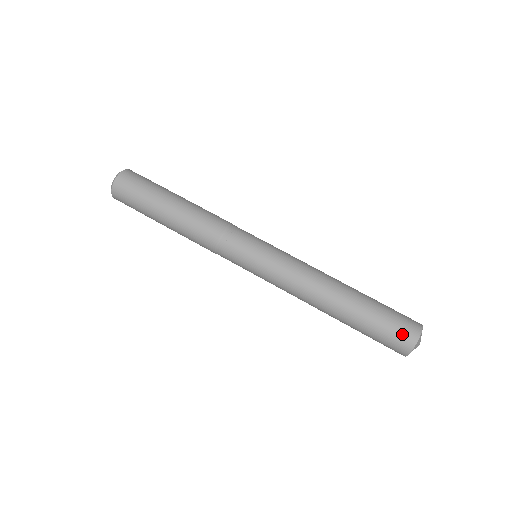
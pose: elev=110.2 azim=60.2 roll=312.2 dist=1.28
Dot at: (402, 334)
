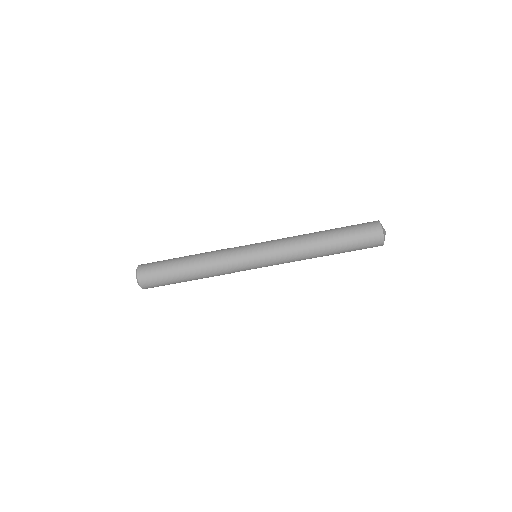
Dot at: (372, 240)
